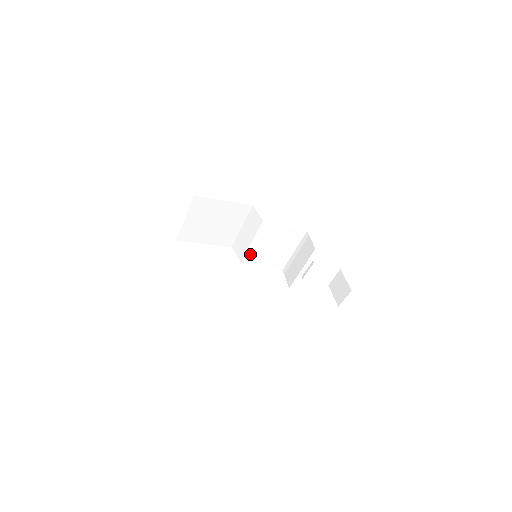
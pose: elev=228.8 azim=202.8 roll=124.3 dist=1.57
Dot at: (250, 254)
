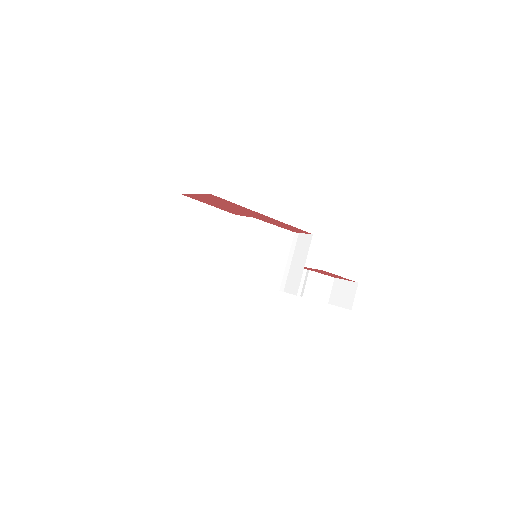
Dot at: (245, 267)
